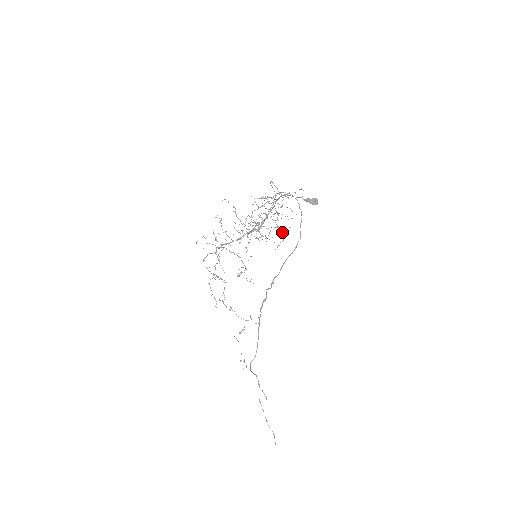
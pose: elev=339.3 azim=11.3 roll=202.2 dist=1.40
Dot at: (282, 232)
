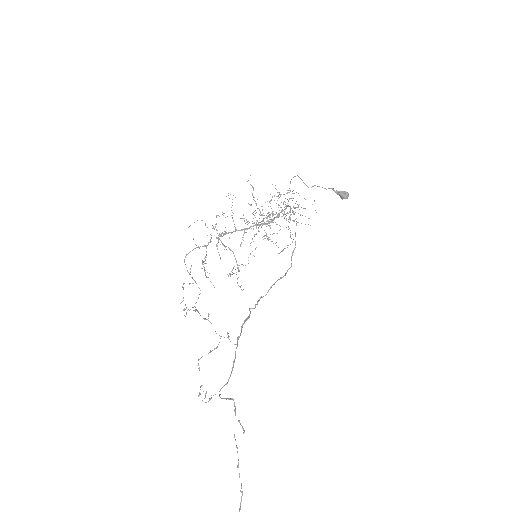
Dot at: (292, 234)
